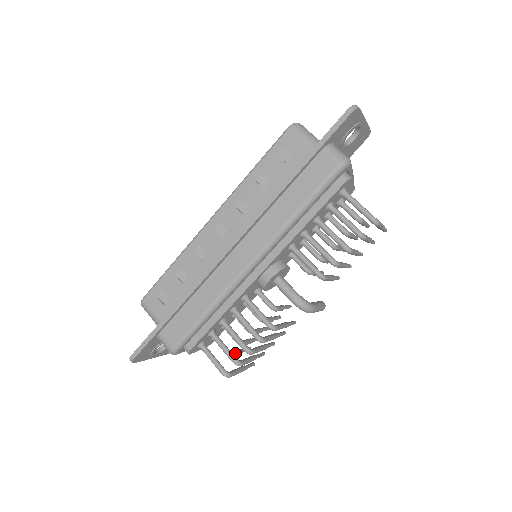
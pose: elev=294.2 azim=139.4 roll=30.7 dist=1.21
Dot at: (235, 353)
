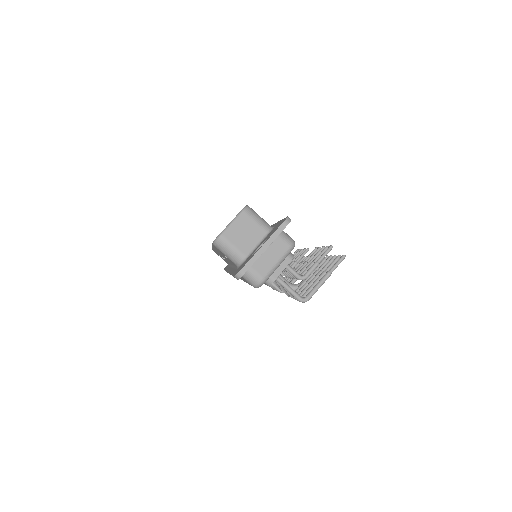
Dot at: occluded
